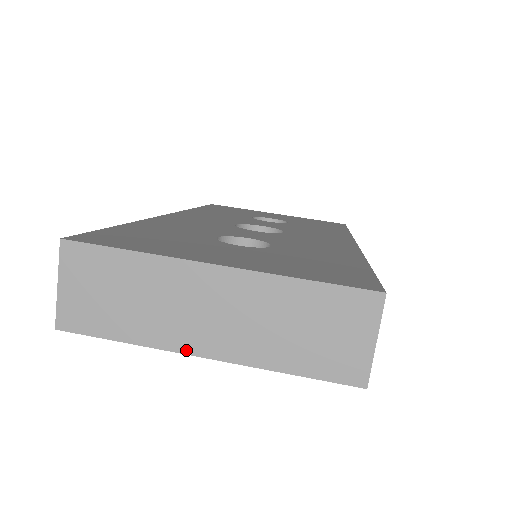
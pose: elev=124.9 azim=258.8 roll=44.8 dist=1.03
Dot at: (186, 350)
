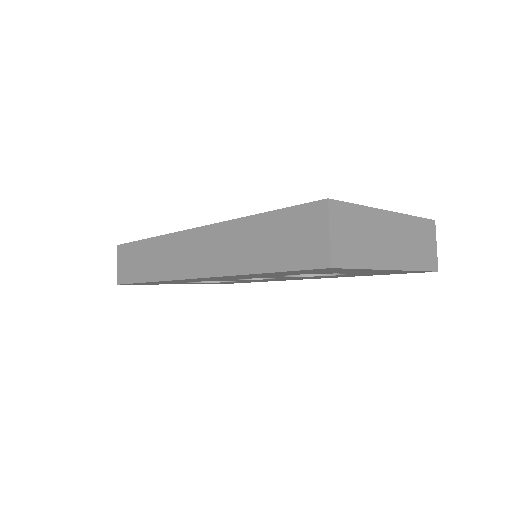
Dot at: (386, 267)
